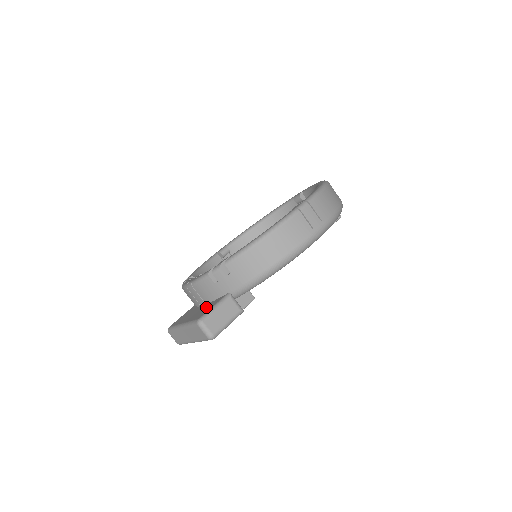
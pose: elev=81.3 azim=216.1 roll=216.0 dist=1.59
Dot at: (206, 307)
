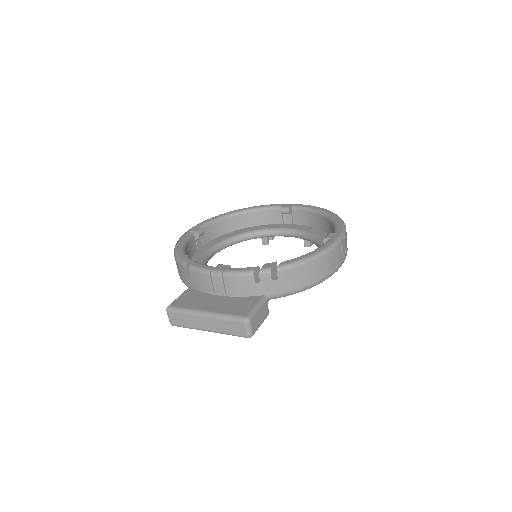
Dot at: (237, 302)
